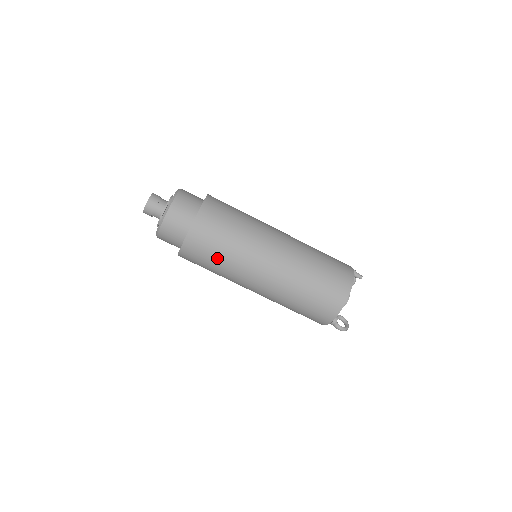
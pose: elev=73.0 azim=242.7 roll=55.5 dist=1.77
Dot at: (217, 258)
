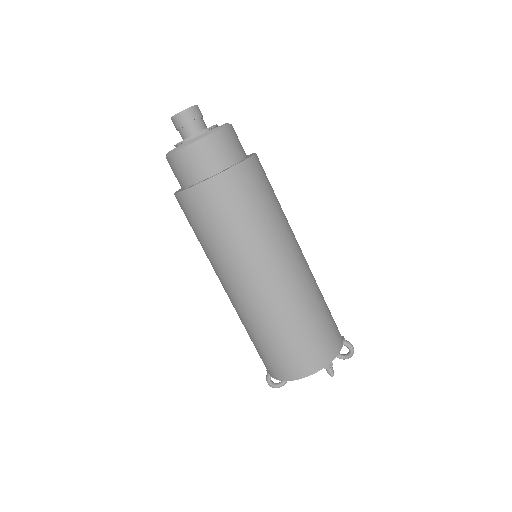
Dot at: (196, 236)
